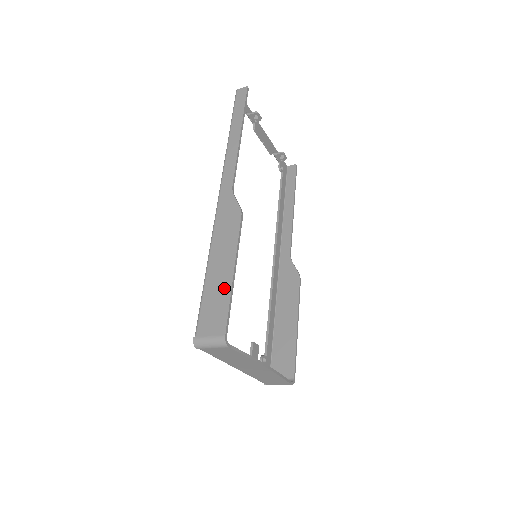
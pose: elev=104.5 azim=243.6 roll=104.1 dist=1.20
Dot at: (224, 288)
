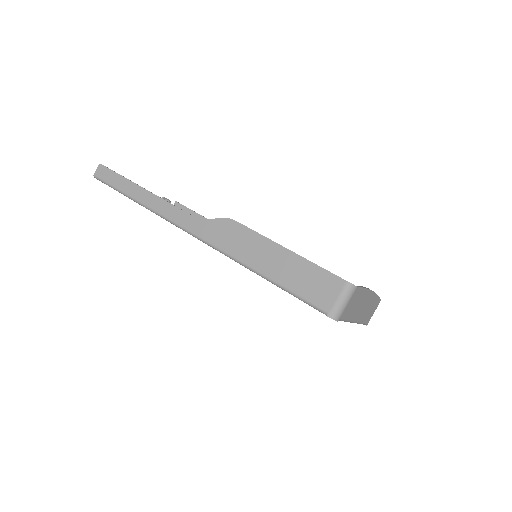
Dot at: (297, 264)
